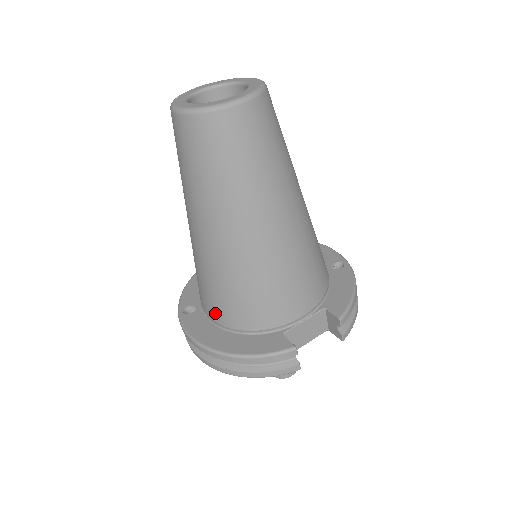
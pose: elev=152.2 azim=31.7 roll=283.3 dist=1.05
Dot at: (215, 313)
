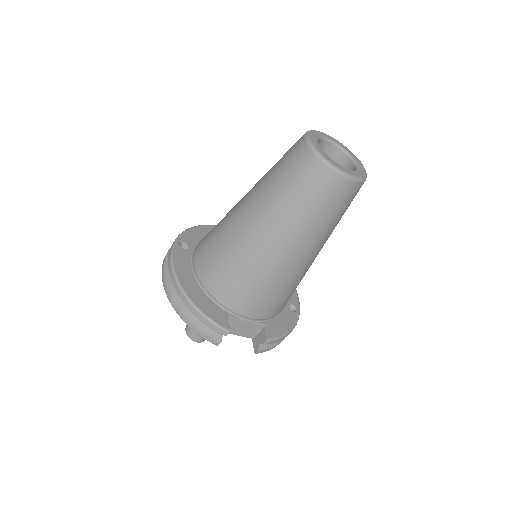
Dot at: (201, 265)
